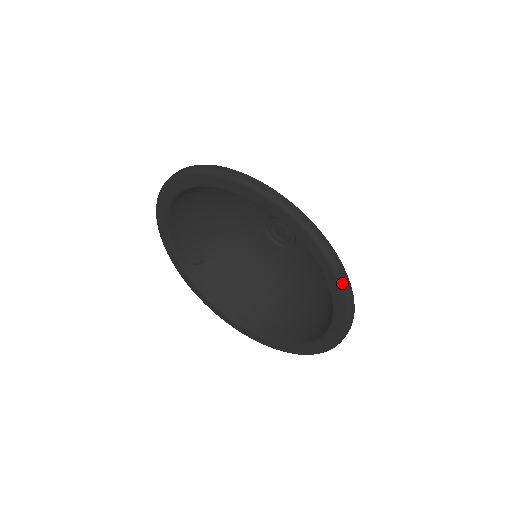
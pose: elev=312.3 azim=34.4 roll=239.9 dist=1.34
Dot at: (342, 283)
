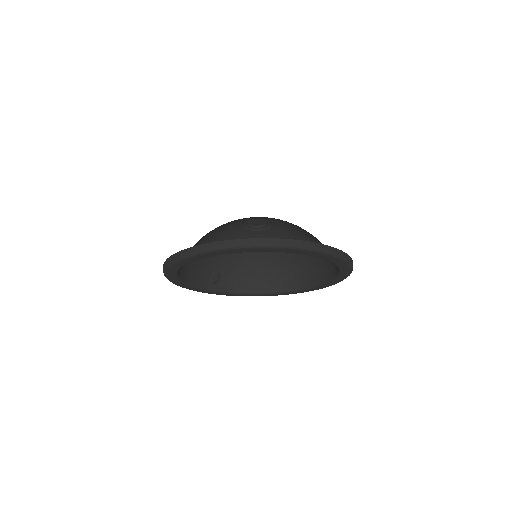
Dot at: (331, 254)
